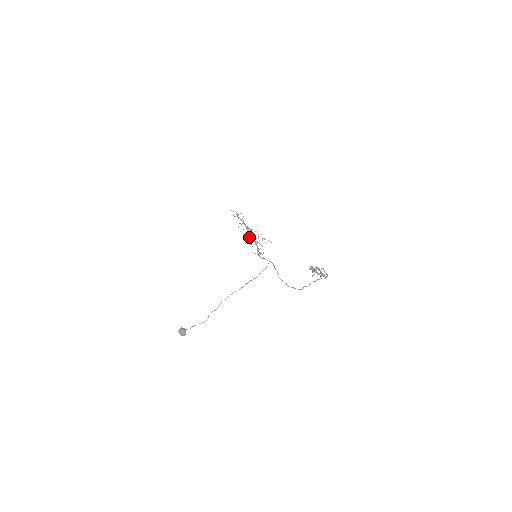
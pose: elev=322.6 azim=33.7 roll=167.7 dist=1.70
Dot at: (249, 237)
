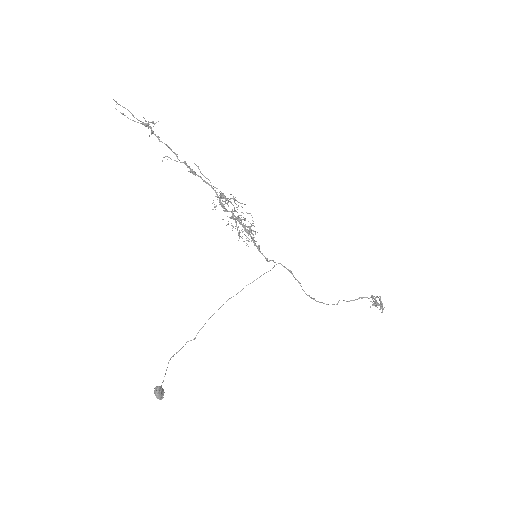
Dot at: (232, 218)
